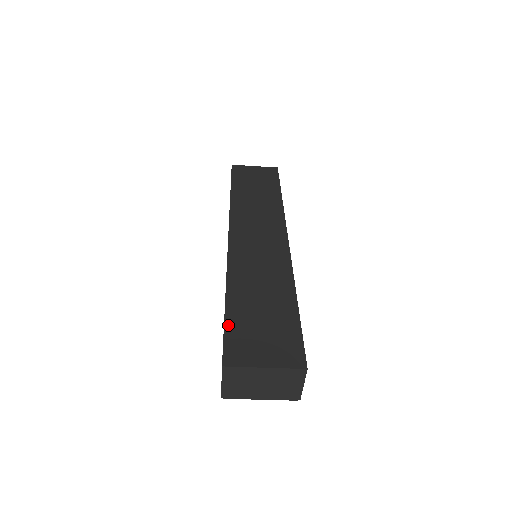
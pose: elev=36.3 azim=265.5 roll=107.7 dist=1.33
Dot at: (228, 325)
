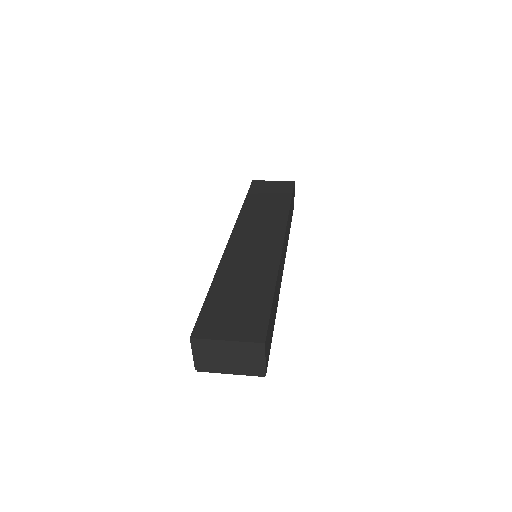
Dot at: (206, 307)
